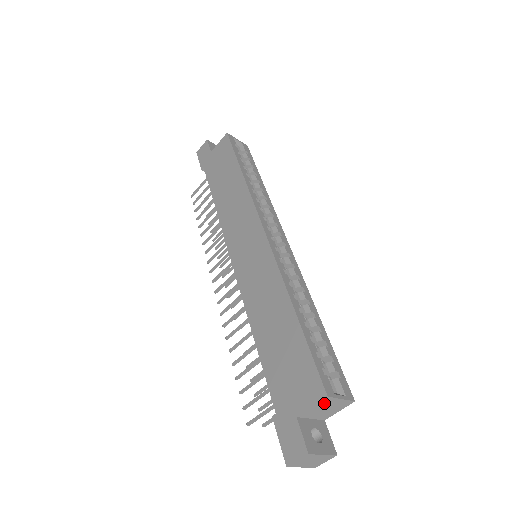
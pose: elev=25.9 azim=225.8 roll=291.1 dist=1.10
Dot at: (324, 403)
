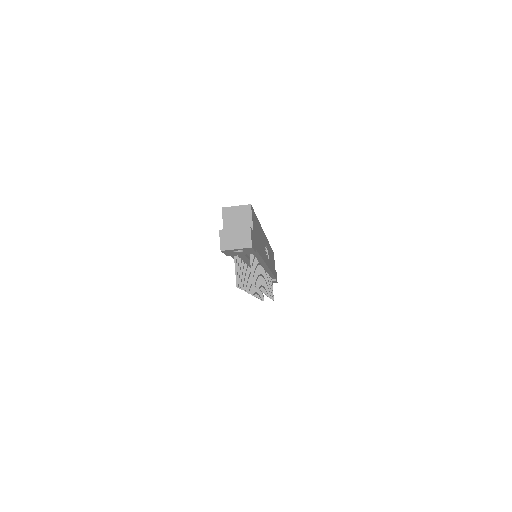
Dot at: (228, 215)
